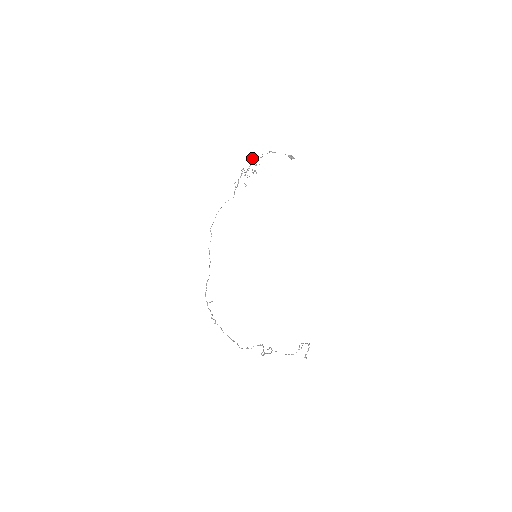
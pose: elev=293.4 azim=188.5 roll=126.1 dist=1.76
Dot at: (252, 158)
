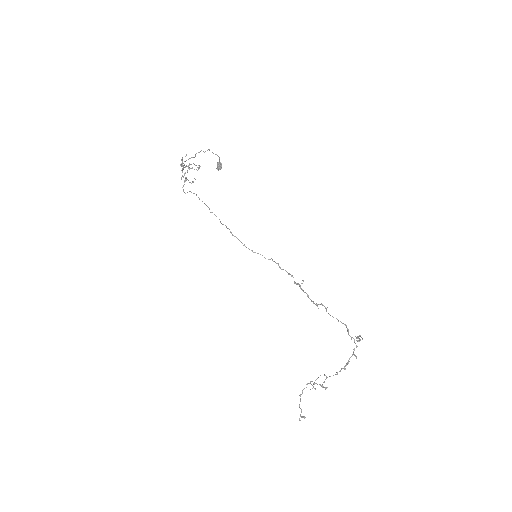
Dot at: occluded
